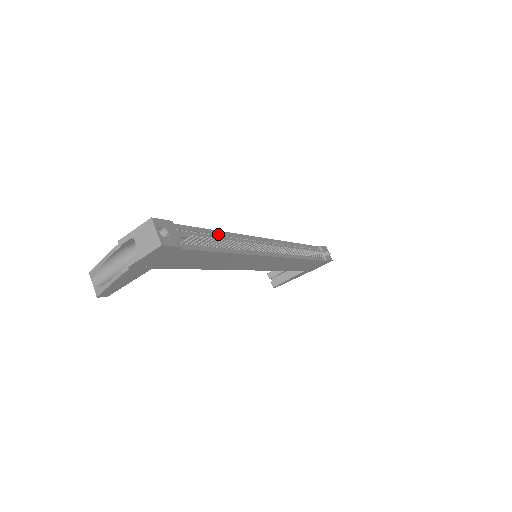
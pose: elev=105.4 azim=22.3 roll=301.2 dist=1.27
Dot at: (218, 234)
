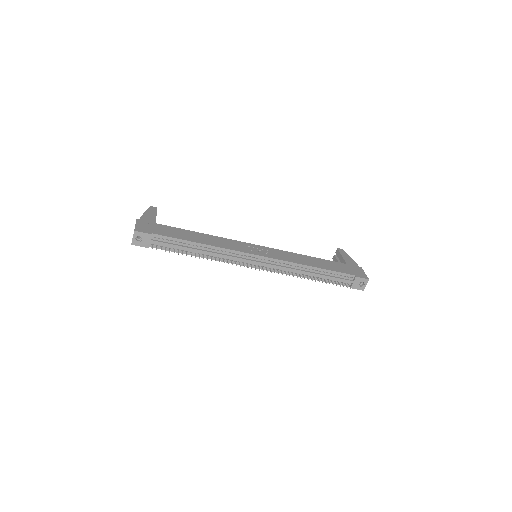
Dot at: (197, 245)
